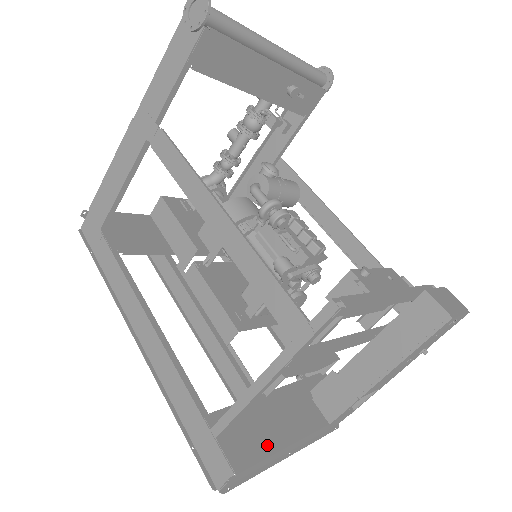
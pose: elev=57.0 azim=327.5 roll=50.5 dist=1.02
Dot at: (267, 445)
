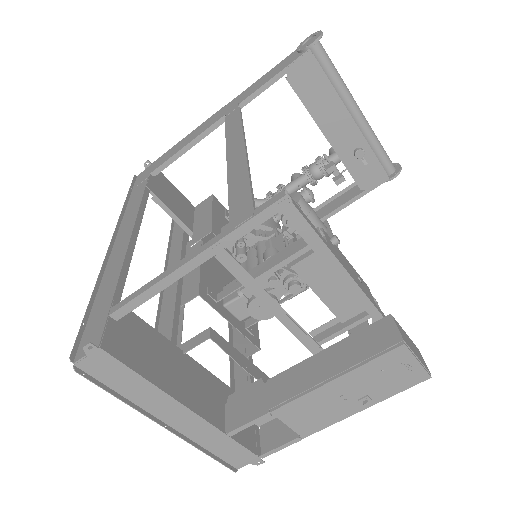
Dot at: (149, 370)
